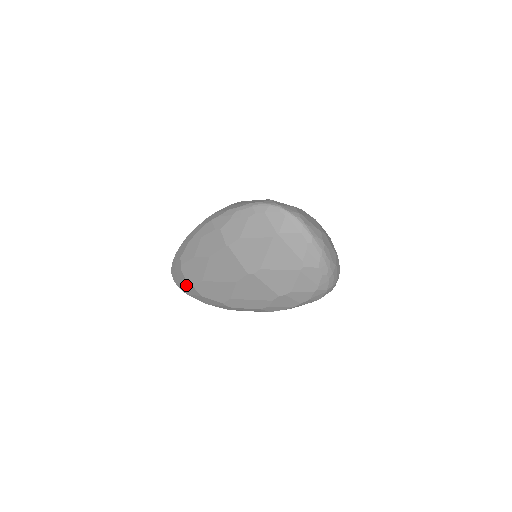
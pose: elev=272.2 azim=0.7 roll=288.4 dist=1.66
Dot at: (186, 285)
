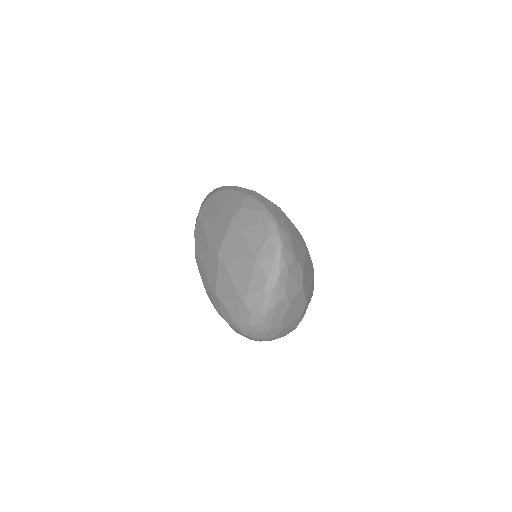
Dot at: occluded
